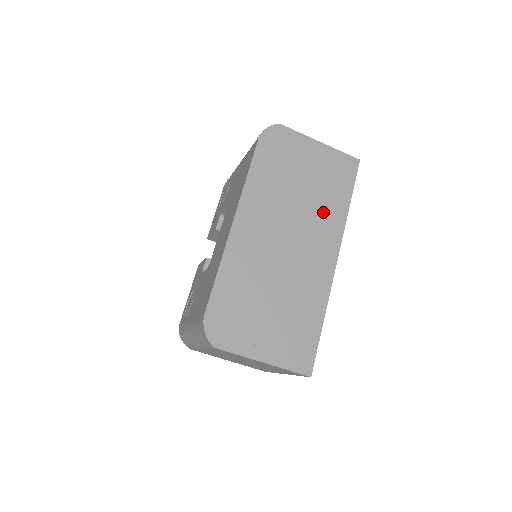
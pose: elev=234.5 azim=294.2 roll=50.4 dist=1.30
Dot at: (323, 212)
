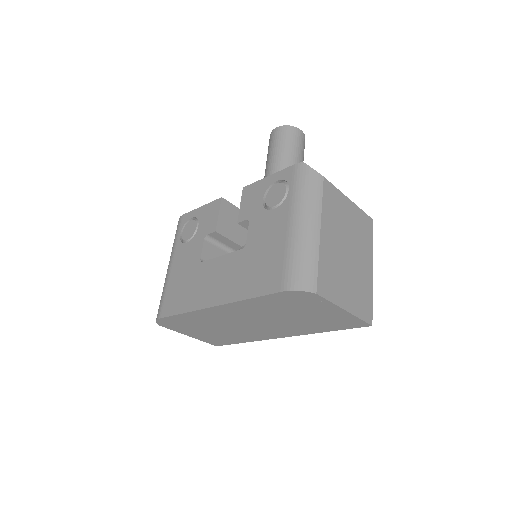
Dot at: (298, 327)
